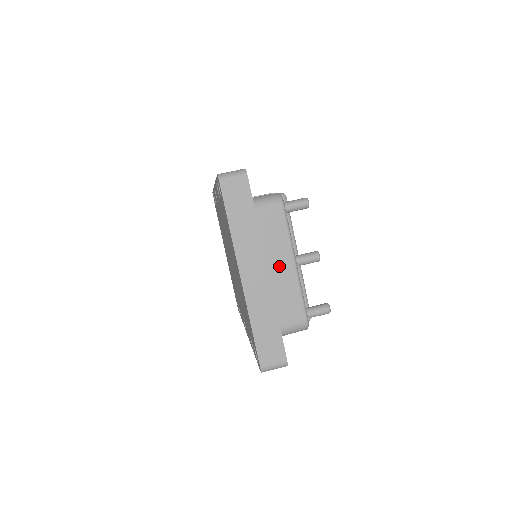
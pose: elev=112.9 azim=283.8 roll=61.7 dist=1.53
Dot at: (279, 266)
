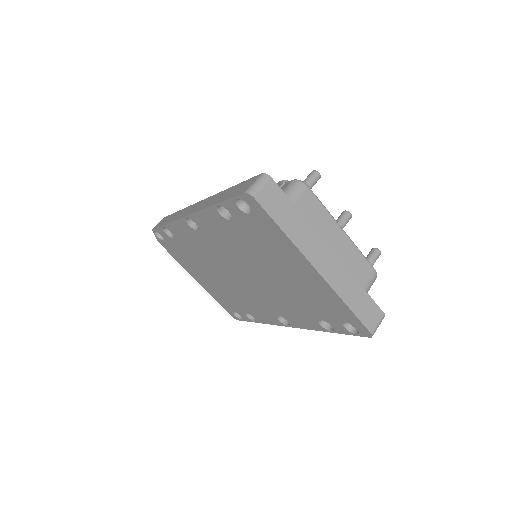
Dot at: (334, 241)
